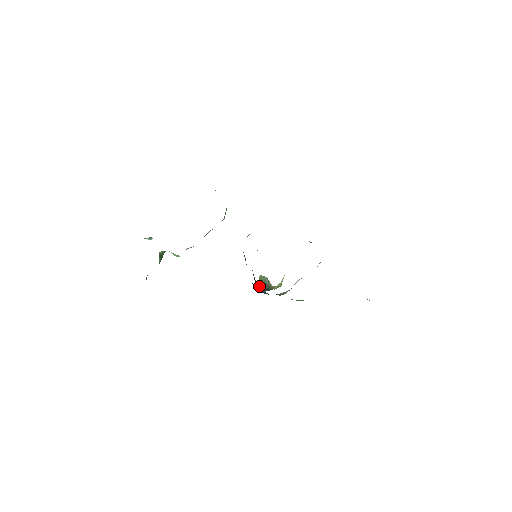
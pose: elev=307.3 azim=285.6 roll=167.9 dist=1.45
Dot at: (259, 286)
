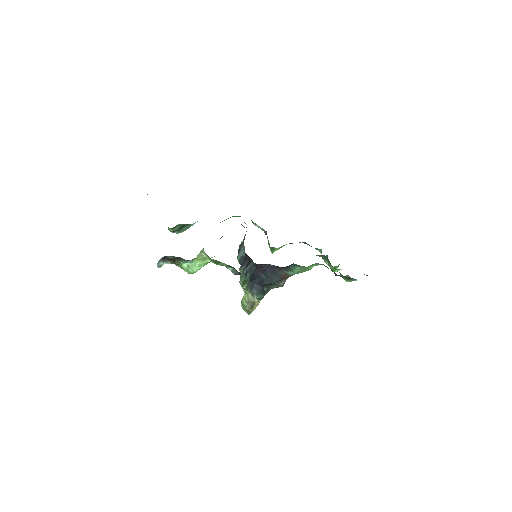
Dot at: (259, 290)
